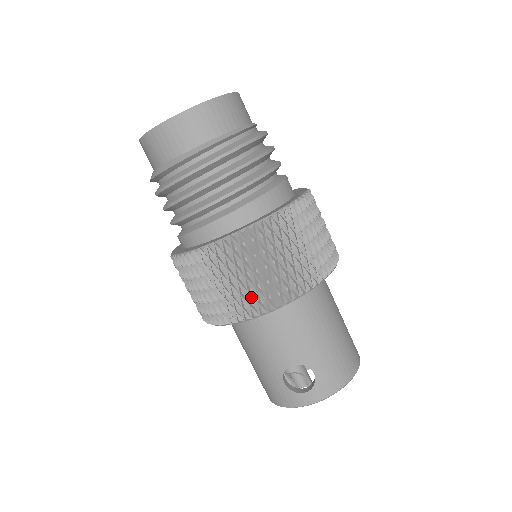
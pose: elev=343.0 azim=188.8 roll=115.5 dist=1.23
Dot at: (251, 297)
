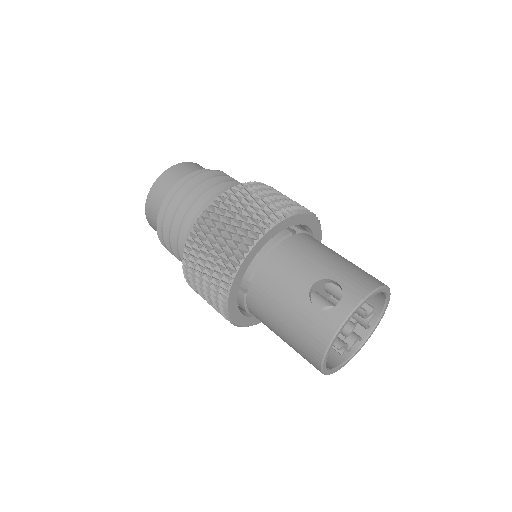
Dot at: (246, 229)
